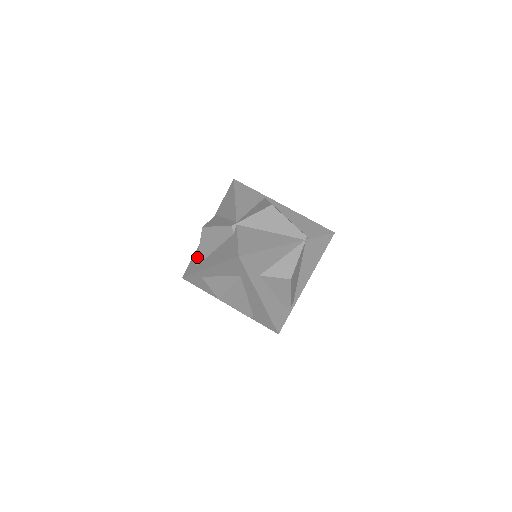
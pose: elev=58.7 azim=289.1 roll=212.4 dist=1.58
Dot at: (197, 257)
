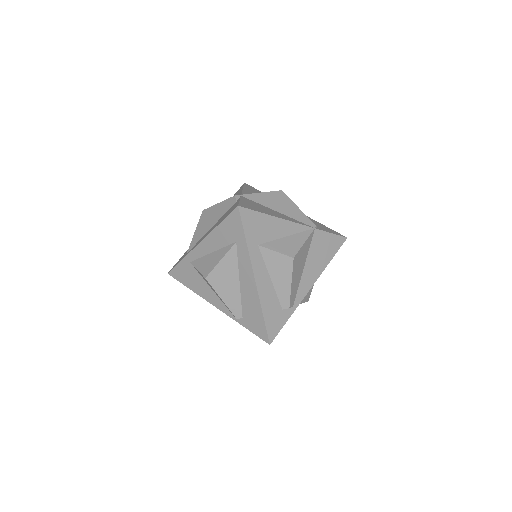
Dot at: (190, 243)
